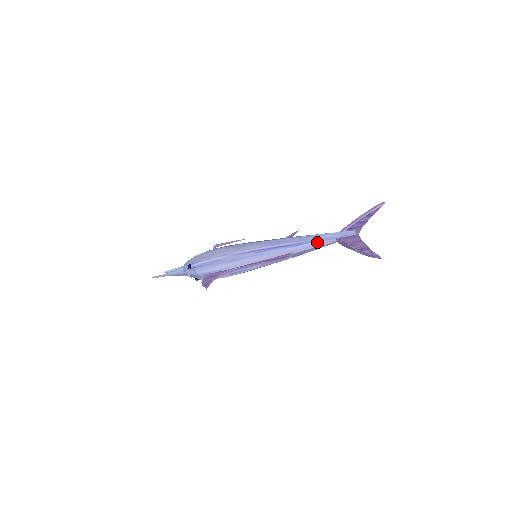
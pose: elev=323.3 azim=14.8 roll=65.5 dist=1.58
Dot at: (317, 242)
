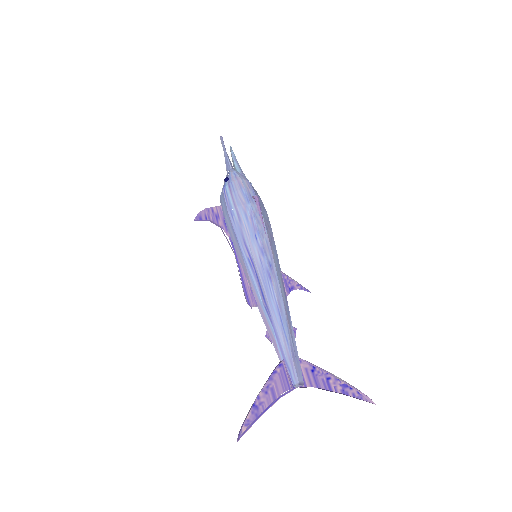
Dot at: (274, 335)
